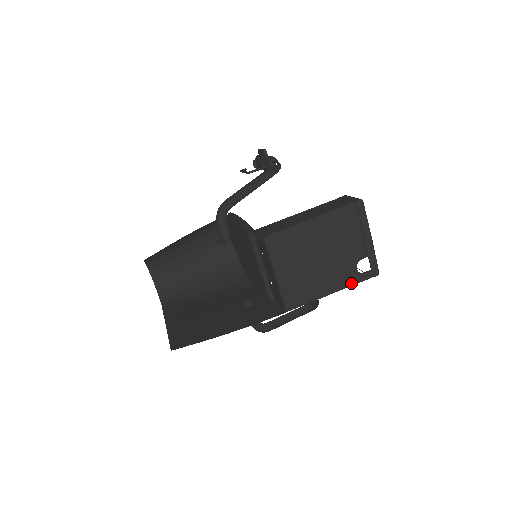
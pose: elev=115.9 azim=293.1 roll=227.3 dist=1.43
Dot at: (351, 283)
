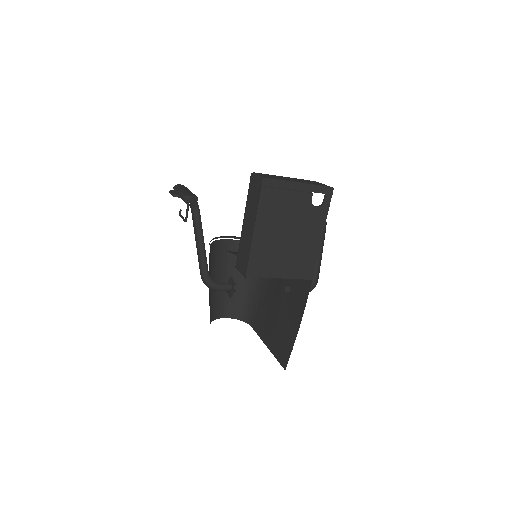
Dot at: (324, 217)
